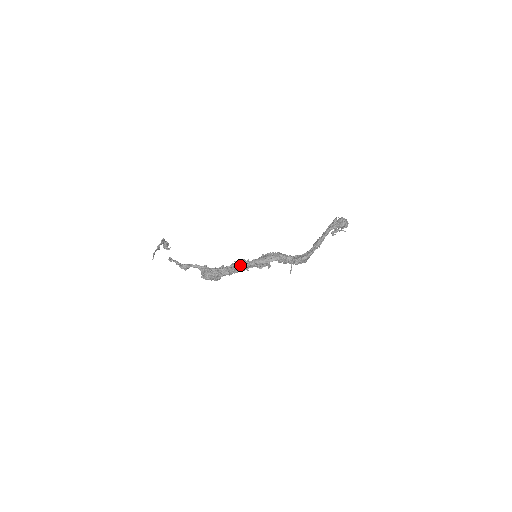
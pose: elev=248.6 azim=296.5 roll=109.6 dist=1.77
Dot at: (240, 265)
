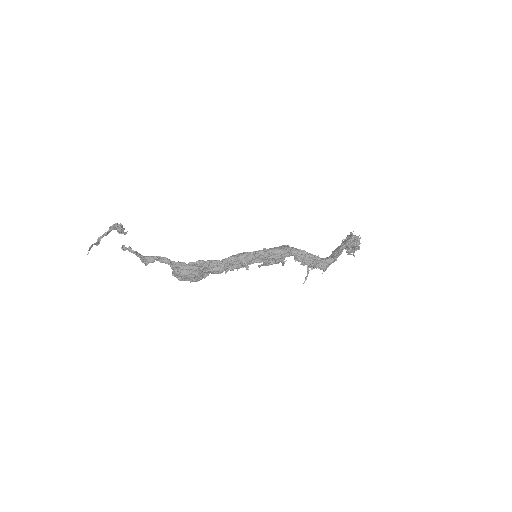
Dot at: (242, 256)
